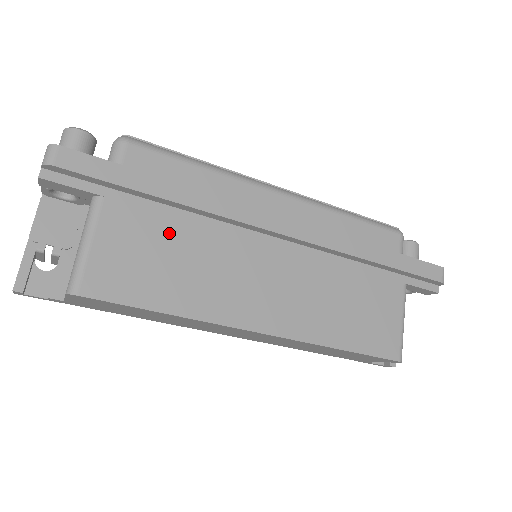
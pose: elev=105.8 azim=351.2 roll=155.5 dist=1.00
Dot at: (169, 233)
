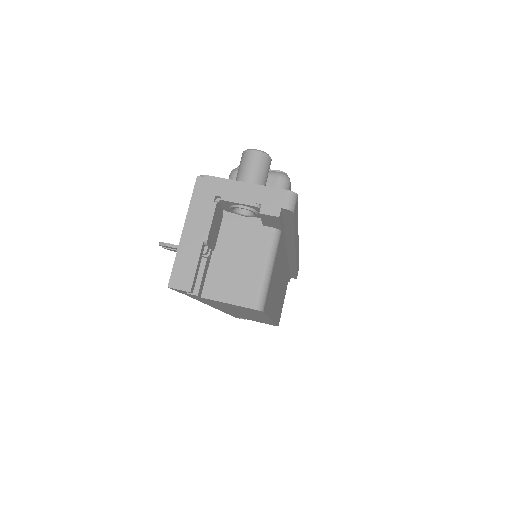
Dot at: occluded
